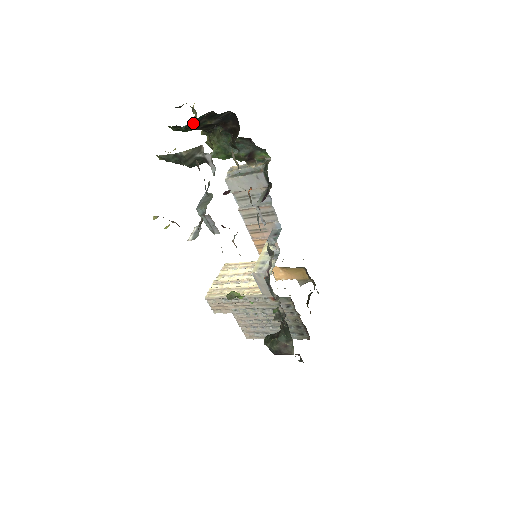
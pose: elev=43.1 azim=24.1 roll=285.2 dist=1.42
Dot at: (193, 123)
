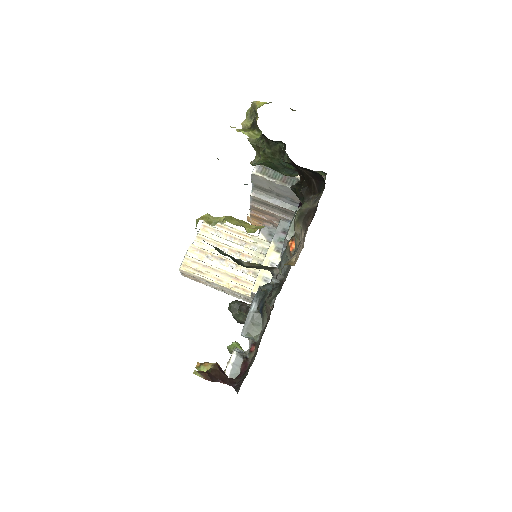
Dot at: occluded
